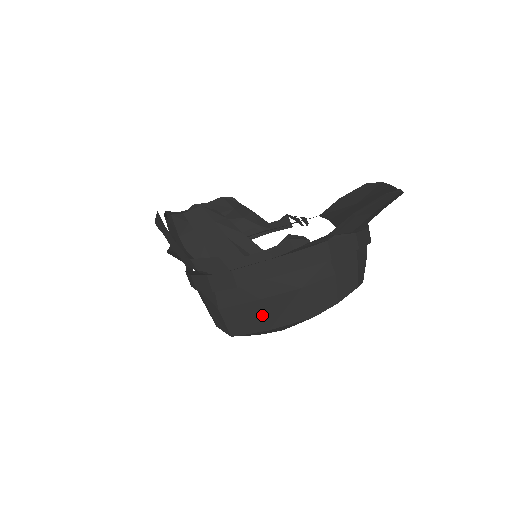
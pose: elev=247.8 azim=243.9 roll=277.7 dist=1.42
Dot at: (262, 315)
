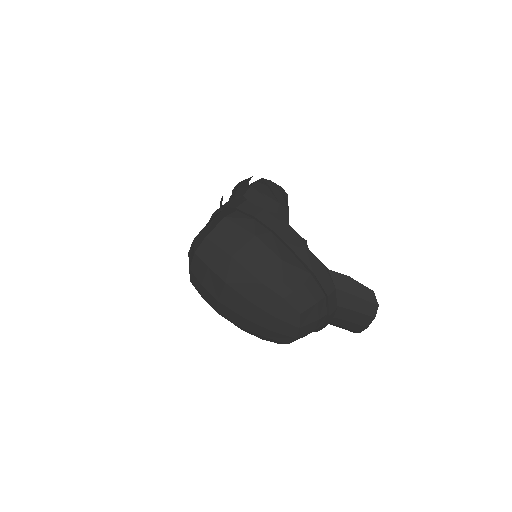
Dot at: (242, 244)
